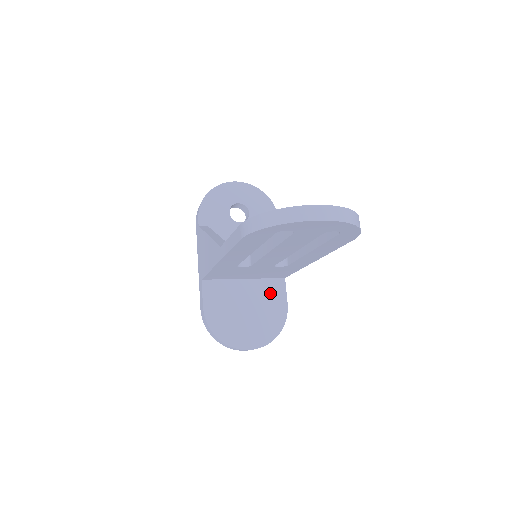
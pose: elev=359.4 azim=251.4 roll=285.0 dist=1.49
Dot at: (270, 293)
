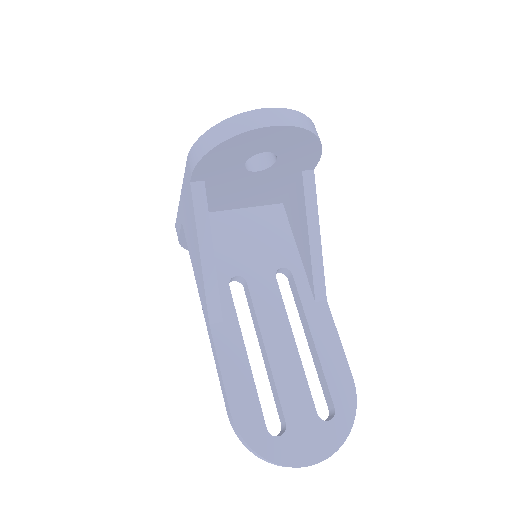
Dot at: occluded
